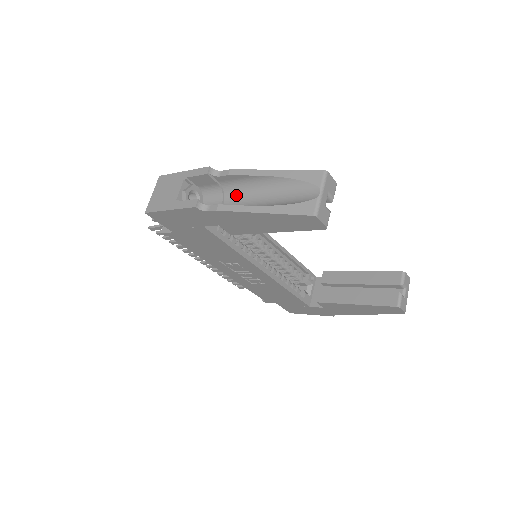
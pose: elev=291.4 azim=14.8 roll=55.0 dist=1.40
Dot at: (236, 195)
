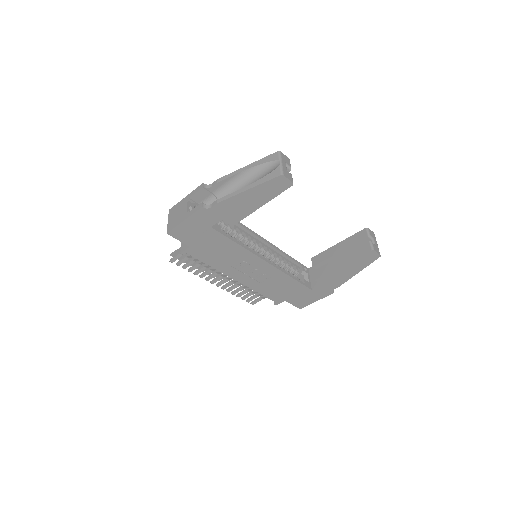
Dot at: occluded
